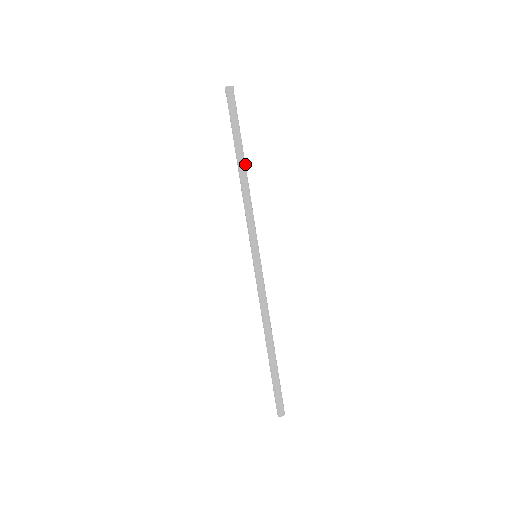
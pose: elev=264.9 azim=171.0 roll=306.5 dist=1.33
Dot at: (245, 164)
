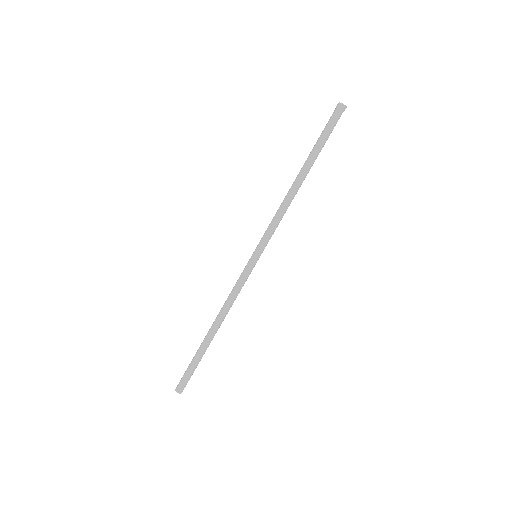
Dot at: (304, 176)
